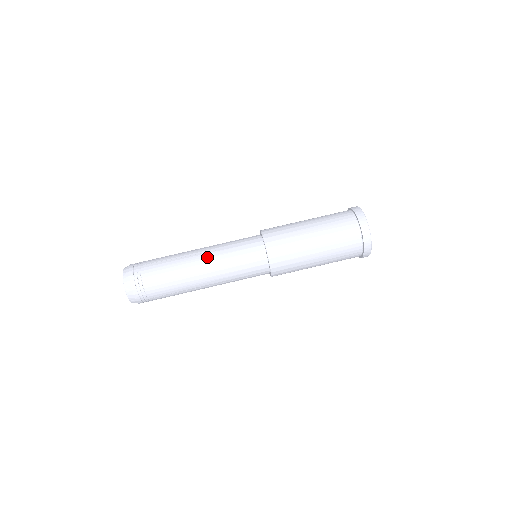
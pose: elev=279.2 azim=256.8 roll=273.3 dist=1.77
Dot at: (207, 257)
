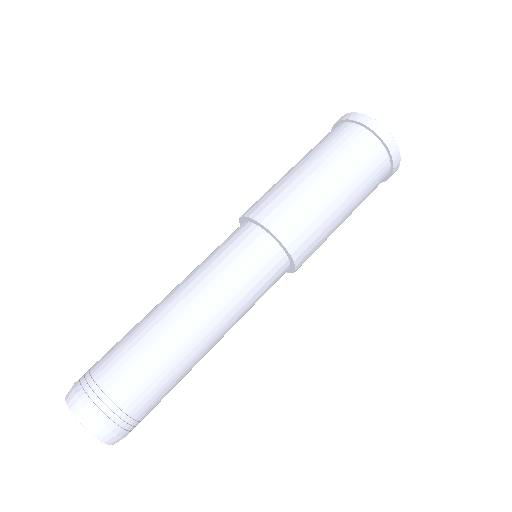
Dot at: (212, 316)
